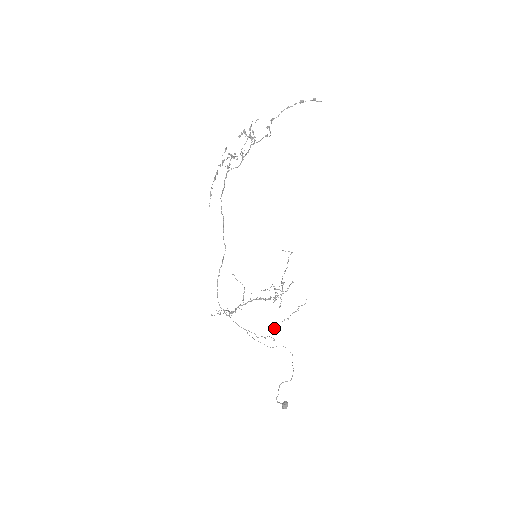
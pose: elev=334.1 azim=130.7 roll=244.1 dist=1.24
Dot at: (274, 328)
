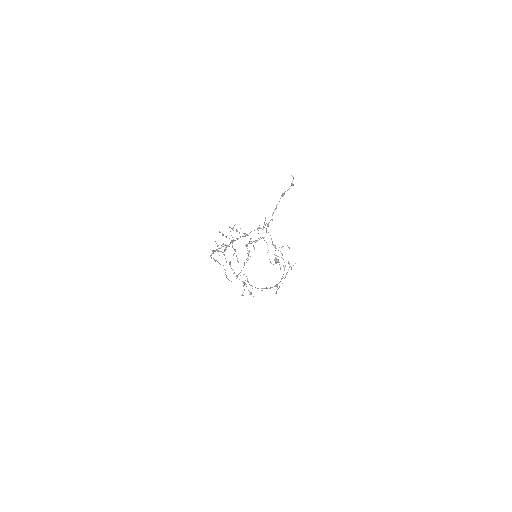
Dot at: occluded
